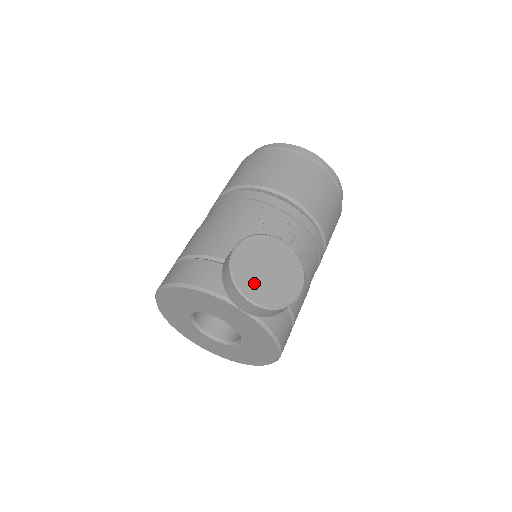
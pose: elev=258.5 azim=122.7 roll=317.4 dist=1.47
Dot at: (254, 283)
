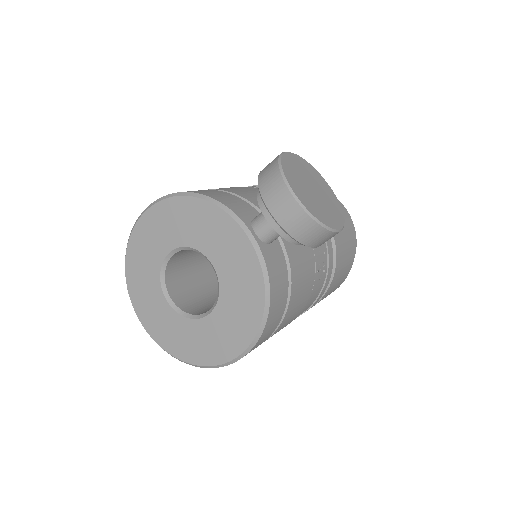
Dot at: (299, 184)
